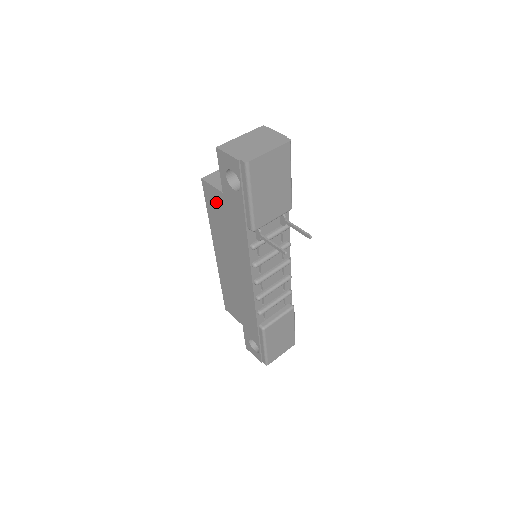
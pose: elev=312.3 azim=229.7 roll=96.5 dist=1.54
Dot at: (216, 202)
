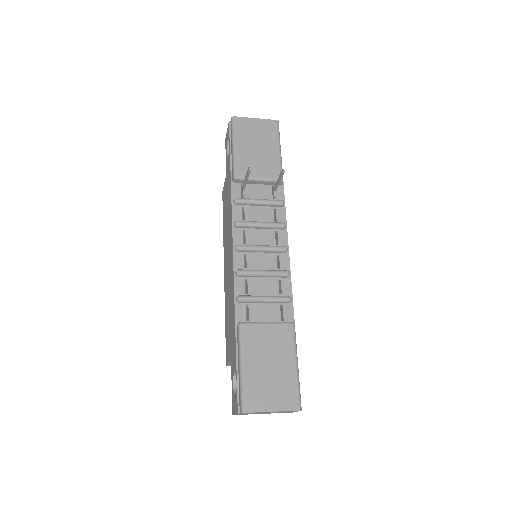
Dot at: (225, 196)
